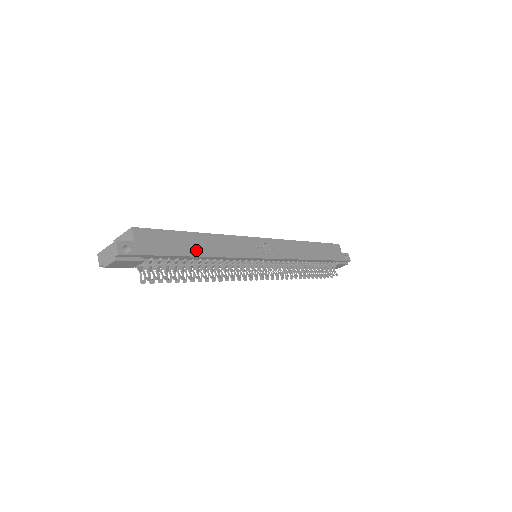
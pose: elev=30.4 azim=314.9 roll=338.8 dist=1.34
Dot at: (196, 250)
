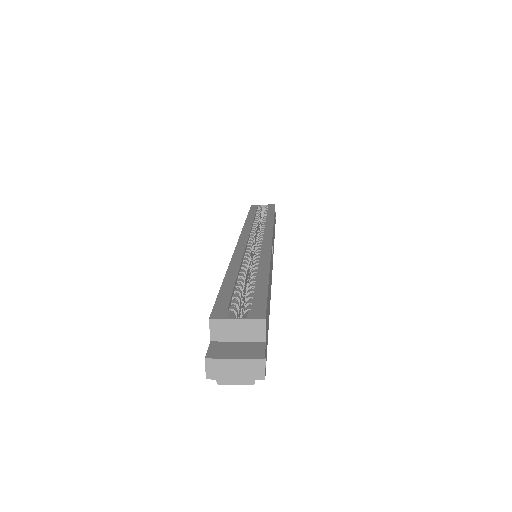
Dot at: (269, 303)
